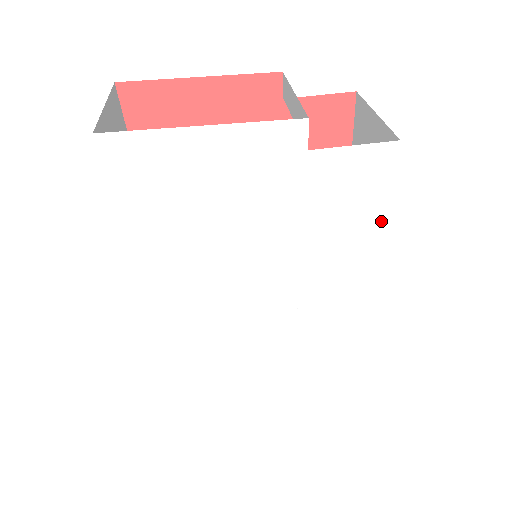
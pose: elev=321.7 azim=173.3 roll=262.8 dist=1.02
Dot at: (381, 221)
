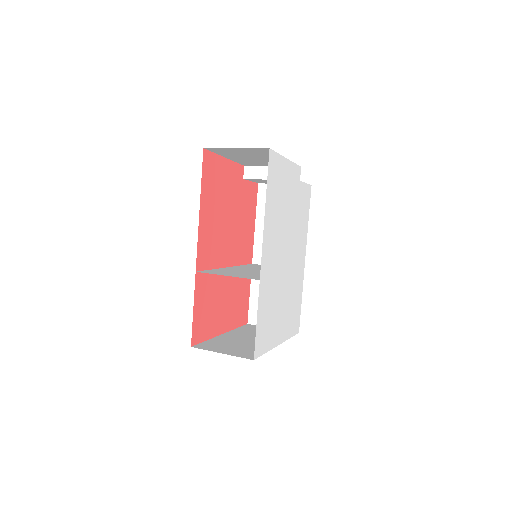
Dot at: (307, 223)
